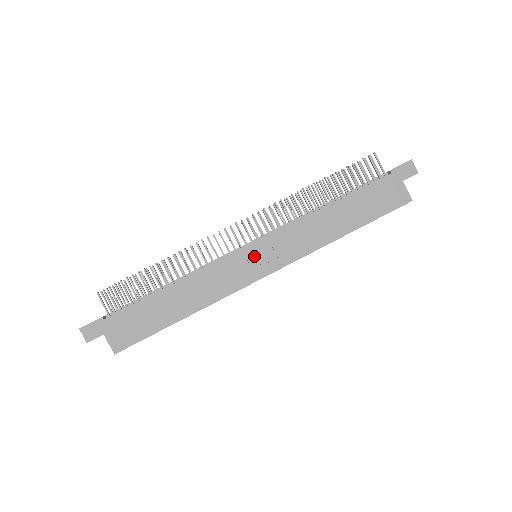
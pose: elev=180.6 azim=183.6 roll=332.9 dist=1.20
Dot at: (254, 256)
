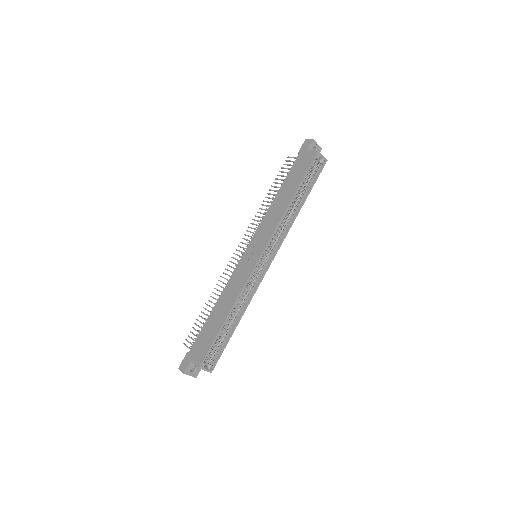
Dot at: (249, 254)
